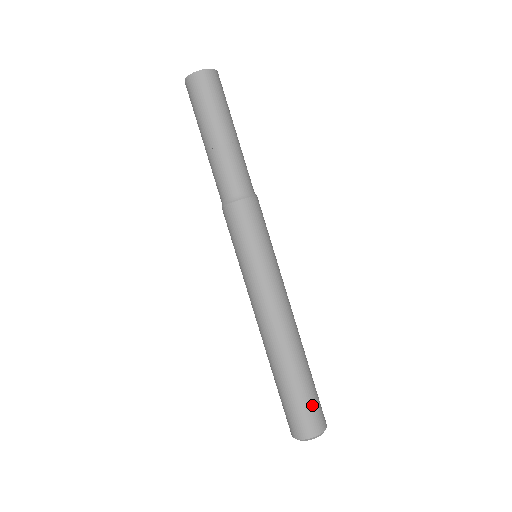
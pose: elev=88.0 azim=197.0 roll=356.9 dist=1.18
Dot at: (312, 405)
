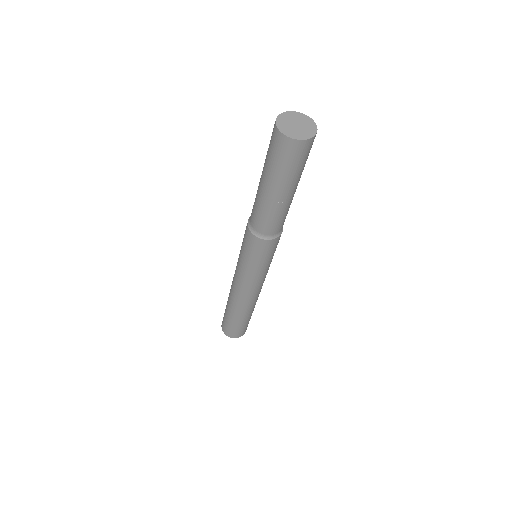
Dot at: (243, 328)
